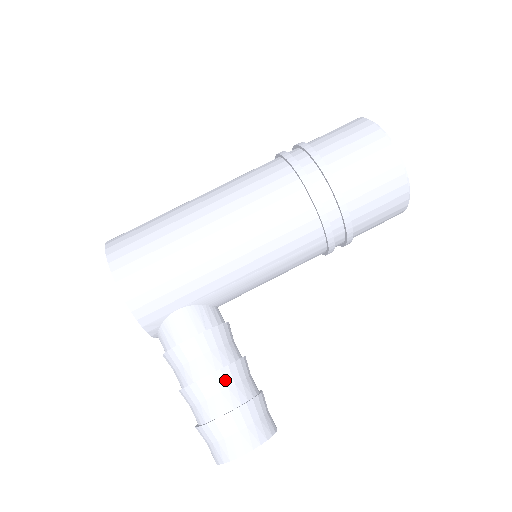
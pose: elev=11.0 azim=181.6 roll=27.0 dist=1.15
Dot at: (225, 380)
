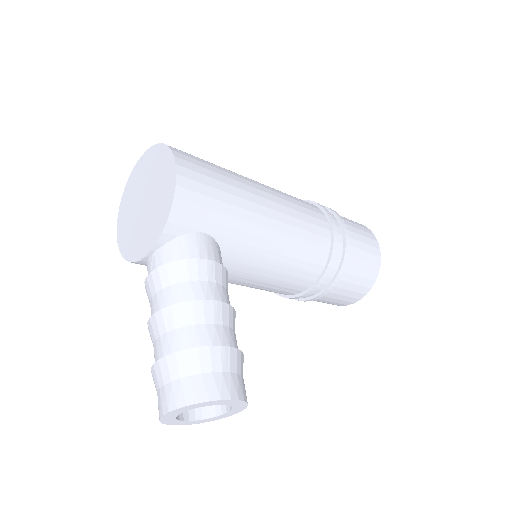
Dot at: (229, 317)
